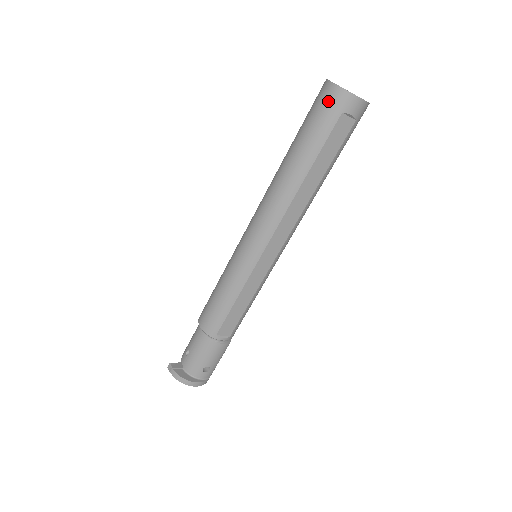
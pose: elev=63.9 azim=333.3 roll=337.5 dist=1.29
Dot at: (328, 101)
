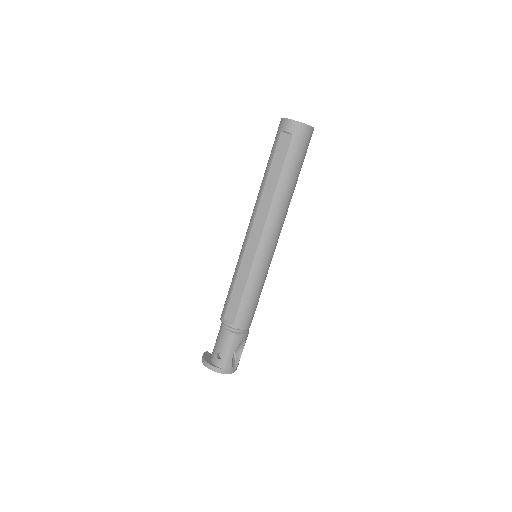
Dot at: (278, 129)
